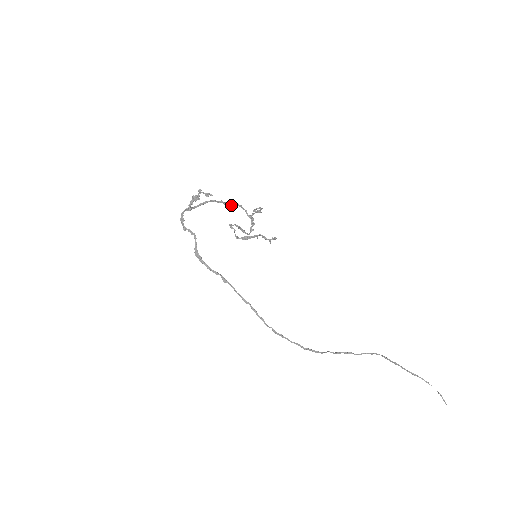
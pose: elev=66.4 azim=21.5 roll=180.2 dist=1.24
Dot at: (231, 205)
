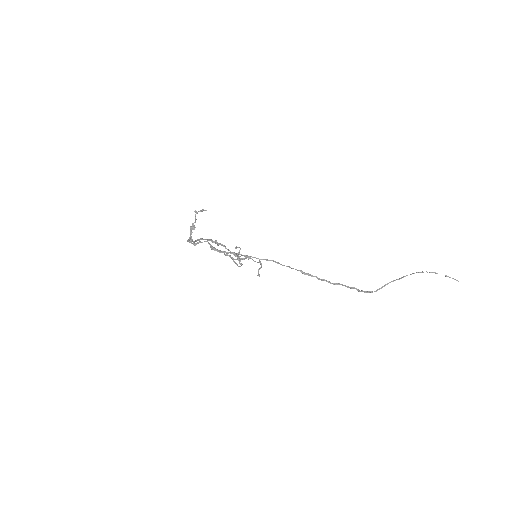
Dot at: (218, 244)
